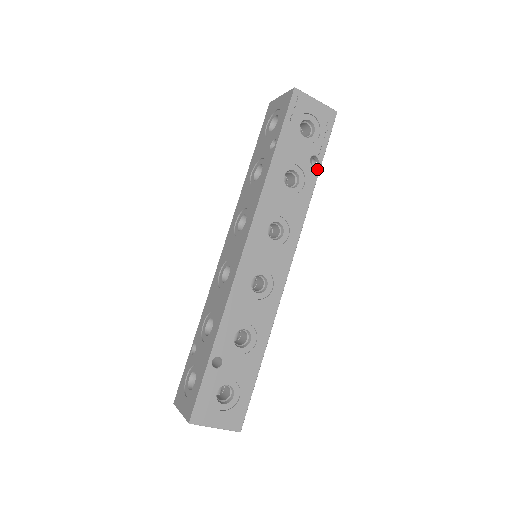
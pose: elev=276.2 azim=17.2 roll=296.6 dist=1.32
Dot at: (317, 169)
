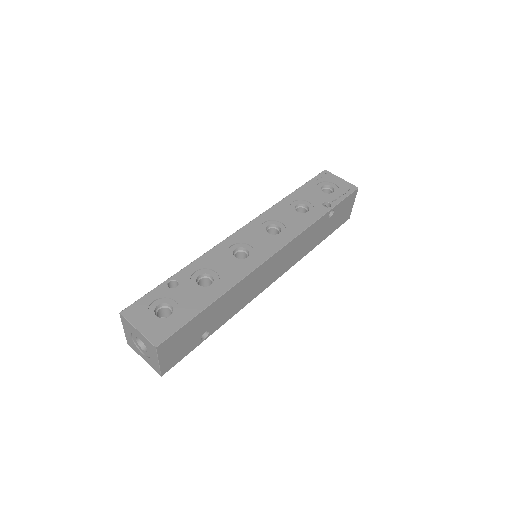
Dot at: (327, 209)
